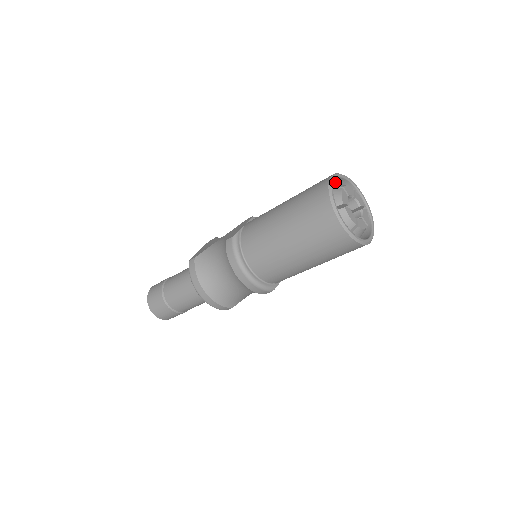
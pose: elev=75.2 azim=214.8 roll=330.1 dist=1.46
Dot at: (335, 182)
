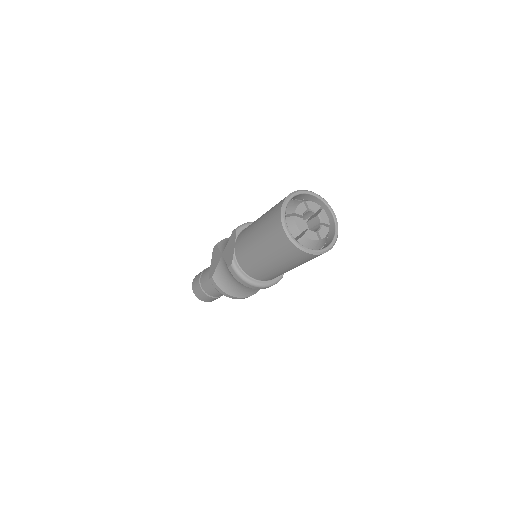
Dot at: occluded
